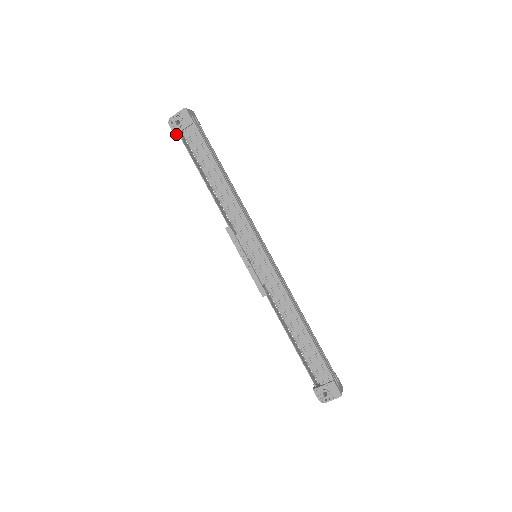
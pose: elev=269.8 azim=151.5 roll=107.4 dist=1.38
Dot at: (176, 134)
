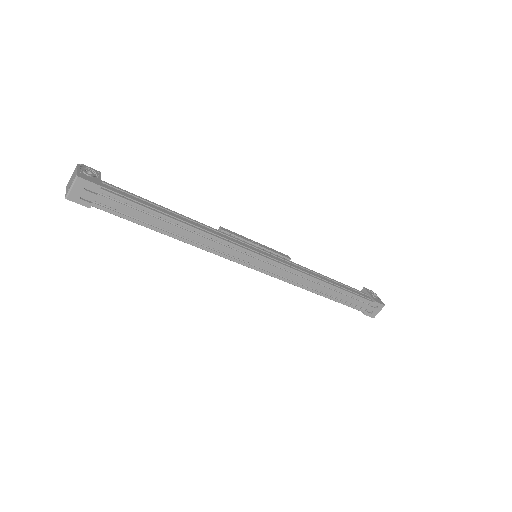
Dot at: occluded
